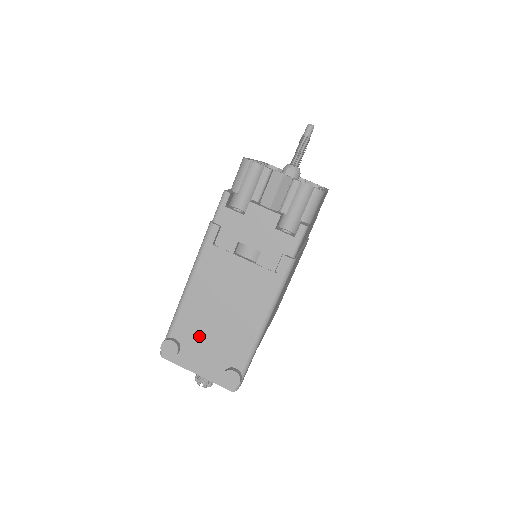
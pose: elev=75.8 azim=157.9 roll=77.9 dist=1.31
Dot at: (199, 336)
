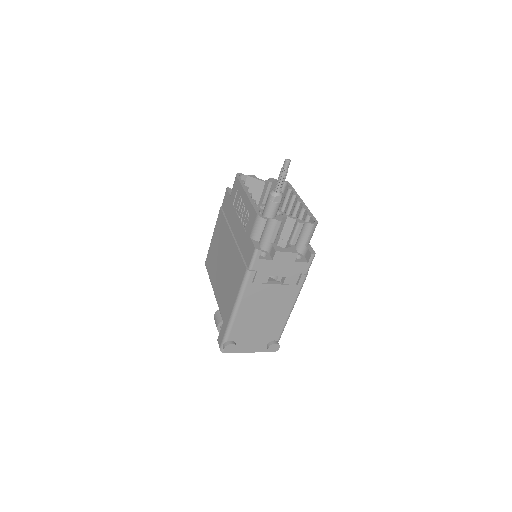
Dot at: (248, 334)
